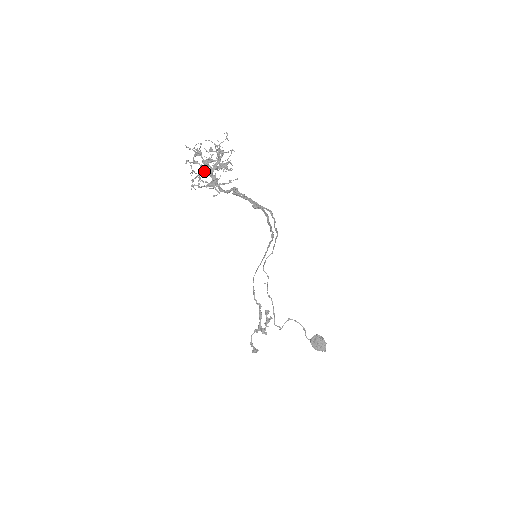
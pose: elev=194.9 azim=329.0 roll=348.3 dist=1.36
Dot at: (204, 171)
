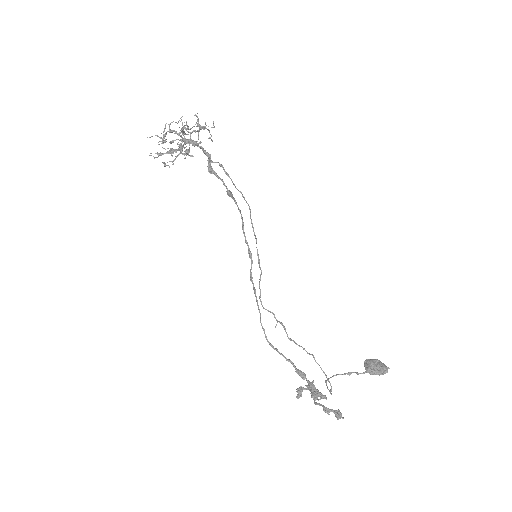
Dot at: (182, 137)
